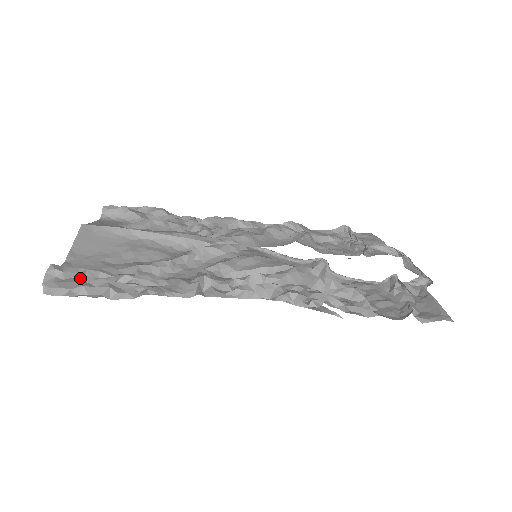
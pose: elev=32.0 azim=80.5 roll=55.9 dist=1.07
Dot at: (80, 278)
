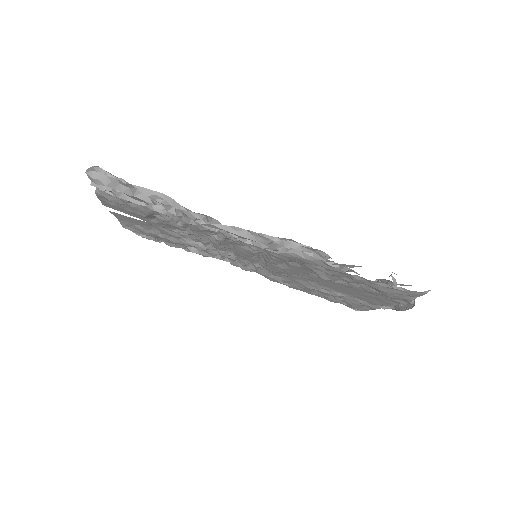
Dot at: occluded
